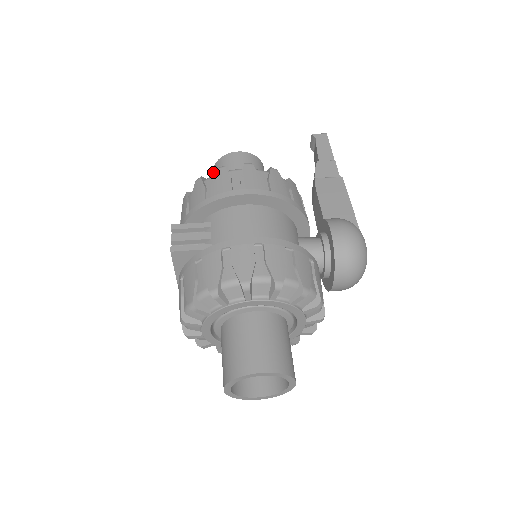
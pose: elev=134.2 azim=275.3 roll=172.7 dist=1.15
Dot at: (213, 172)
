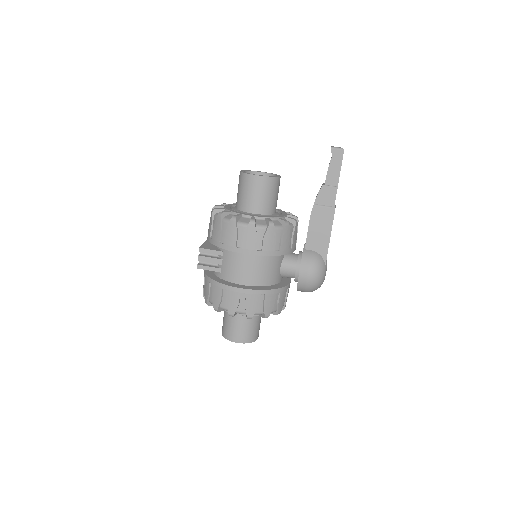
Dot at: (239, 175)
